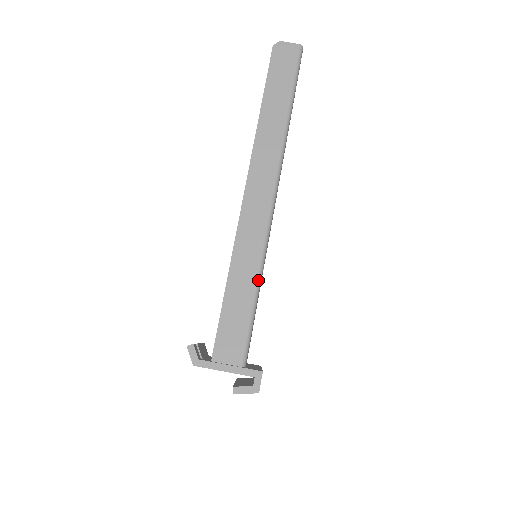
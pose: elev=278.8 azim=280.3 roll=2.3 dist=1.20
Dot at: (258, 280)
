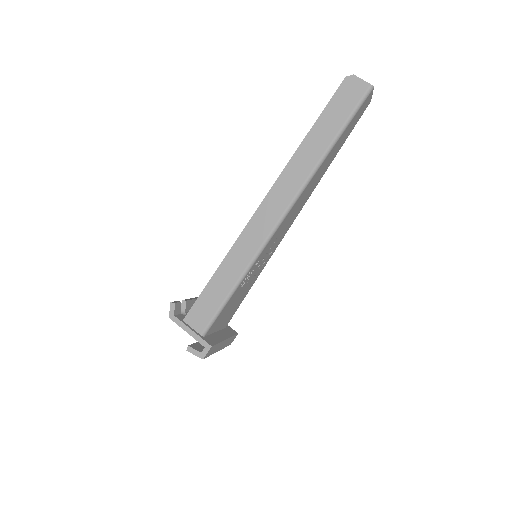
Dot at: (239, 279)
